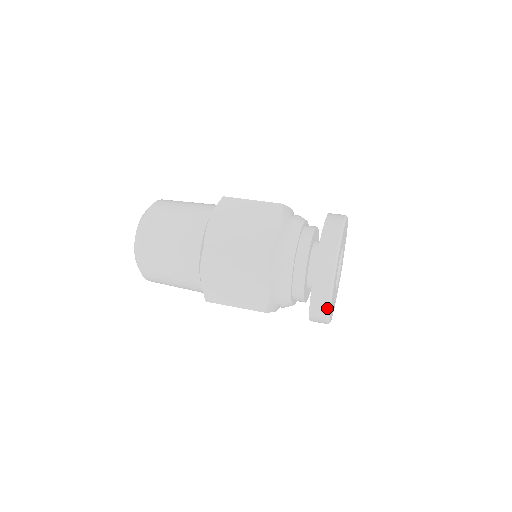
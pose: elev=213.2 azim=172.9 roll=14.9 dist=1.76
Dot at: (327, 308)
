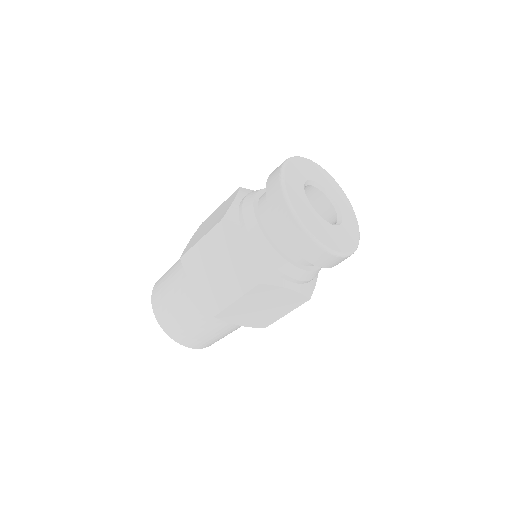
Dot at: (297, 224)
